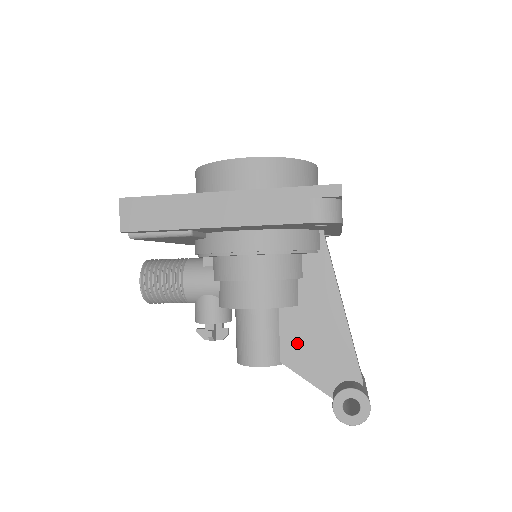
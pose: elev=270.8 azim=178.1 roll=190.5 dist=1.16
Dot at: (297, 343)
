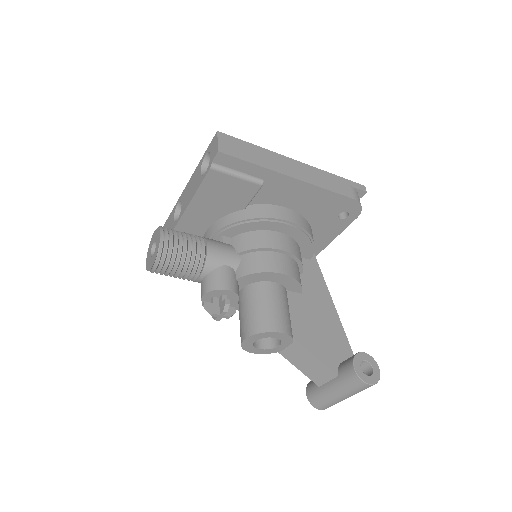
Dot at: (304, 323)
